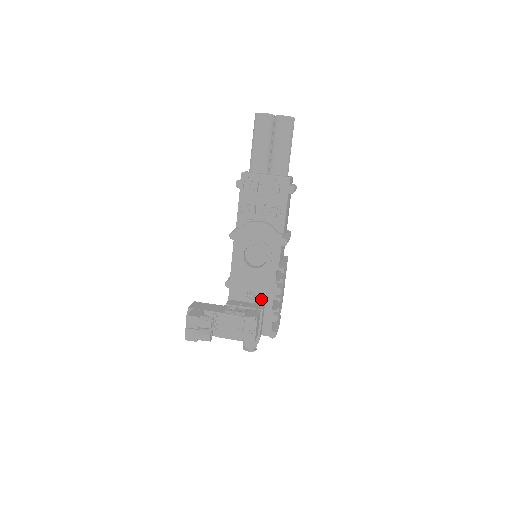
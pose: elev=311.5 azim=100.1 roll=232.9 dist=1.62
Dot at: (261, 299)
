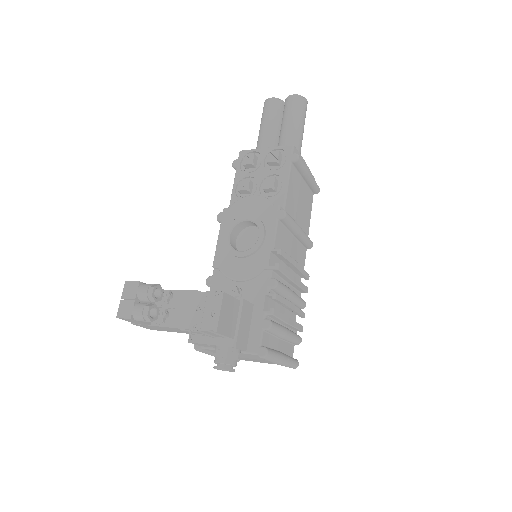
Dot at: (249, 296)
